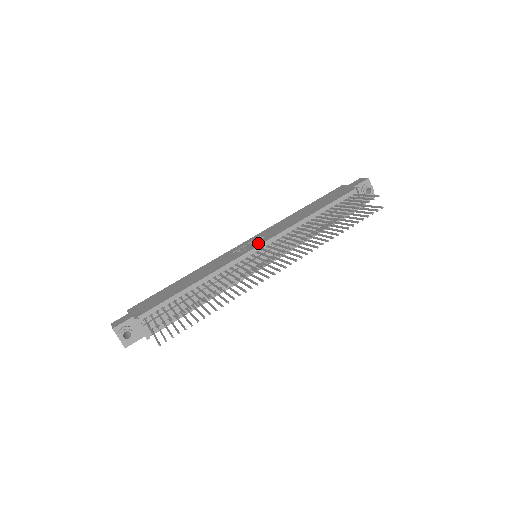
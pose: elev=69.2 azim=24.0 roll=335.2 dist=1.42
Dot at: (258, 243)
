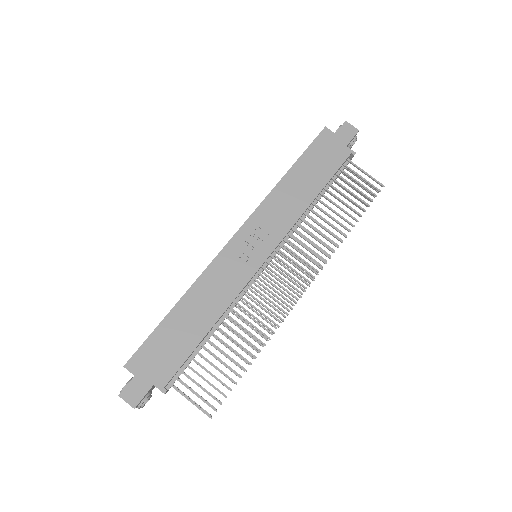
Dot at: (266, 249)
